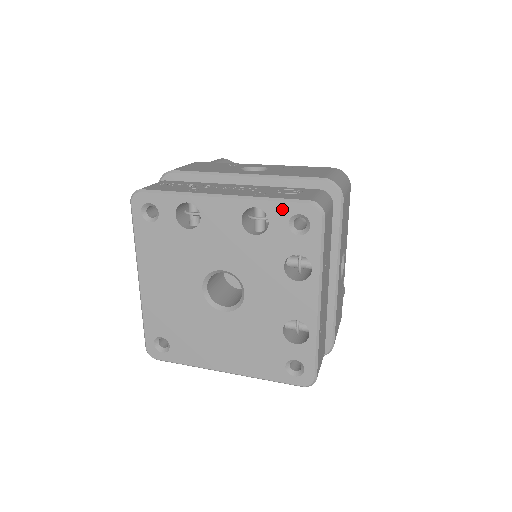
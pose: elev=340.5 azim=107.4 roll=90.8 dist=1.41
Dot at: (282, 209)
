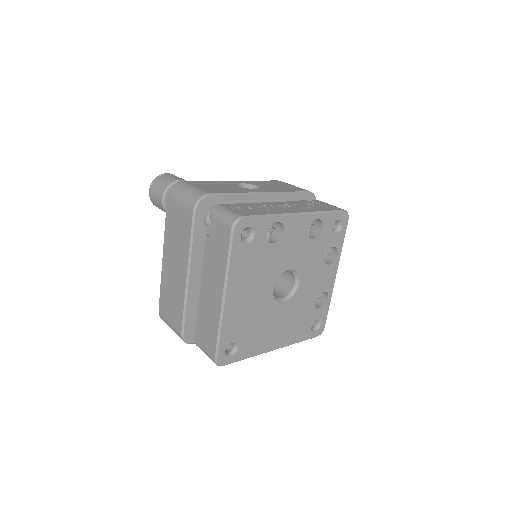
Dot at: (331, 218)
